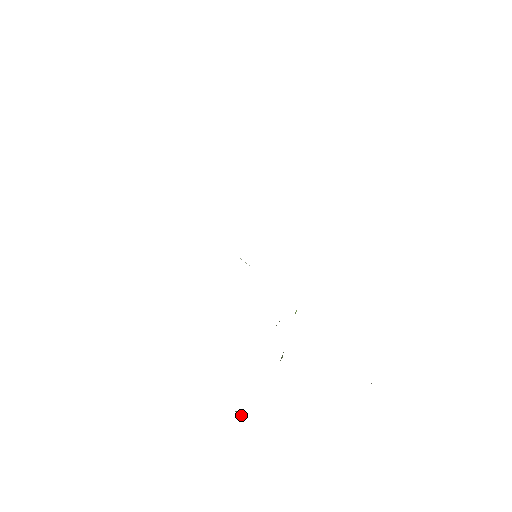
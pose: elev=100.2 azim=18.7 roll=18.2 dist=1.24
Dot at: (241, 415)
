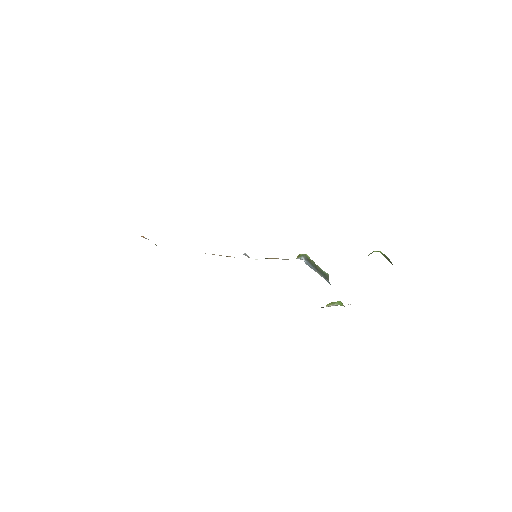
Dot at: (340, 303)
